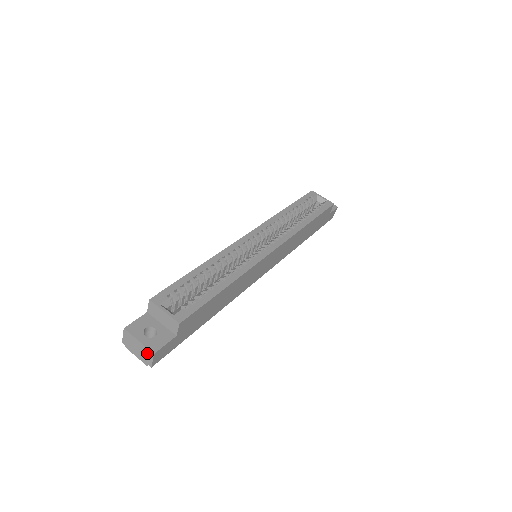
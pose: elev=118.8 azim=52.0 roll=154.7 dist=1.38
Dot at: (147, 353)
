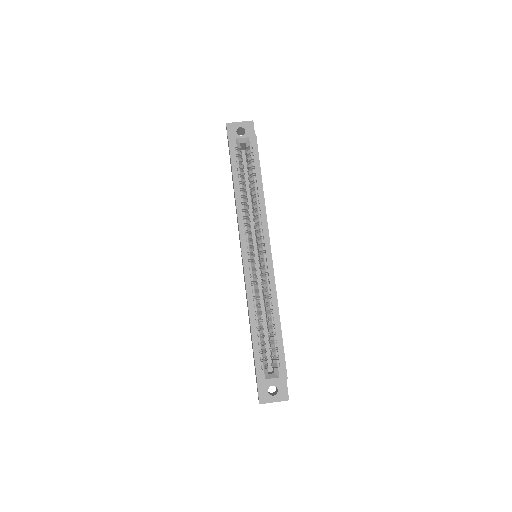
Dot at: (283, 400)
